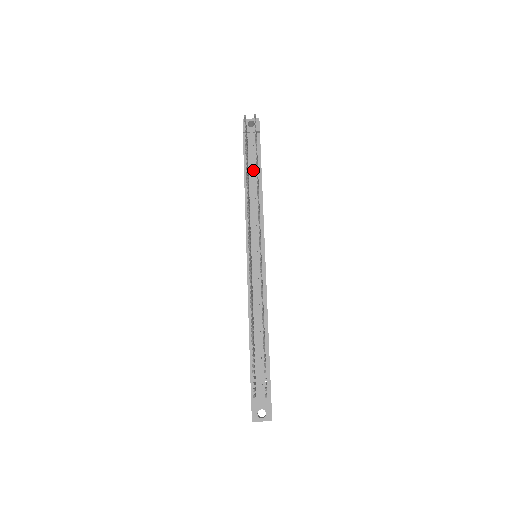
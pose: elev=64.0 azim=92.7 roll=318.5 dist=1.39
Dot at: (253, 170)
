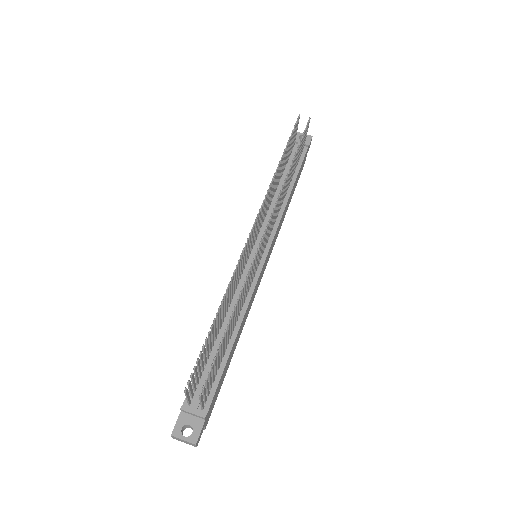
Dot at: occluded
